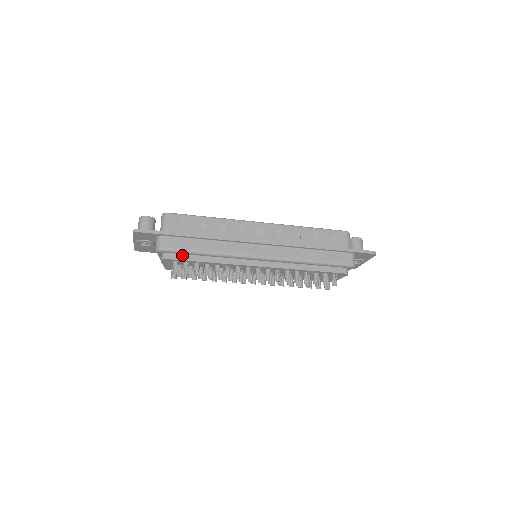
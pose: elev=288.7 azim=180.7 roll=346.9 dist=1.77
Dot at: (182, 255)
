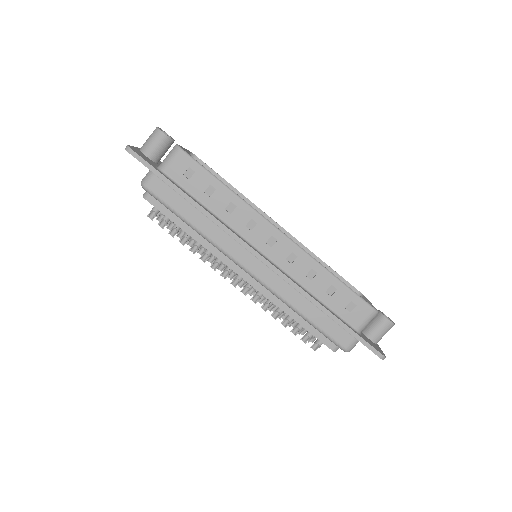
Dot at: (165, 207)
